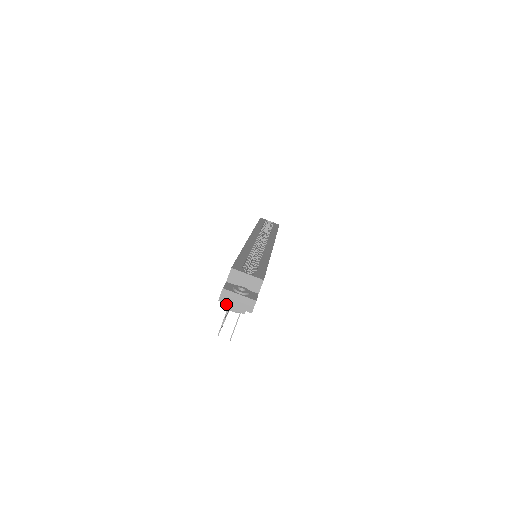
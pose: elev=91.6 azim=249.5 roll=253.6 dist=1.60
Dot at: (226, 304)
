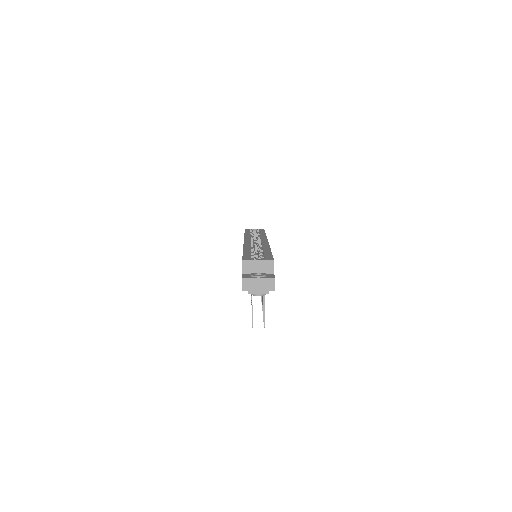
Dot at: (250, 291)
